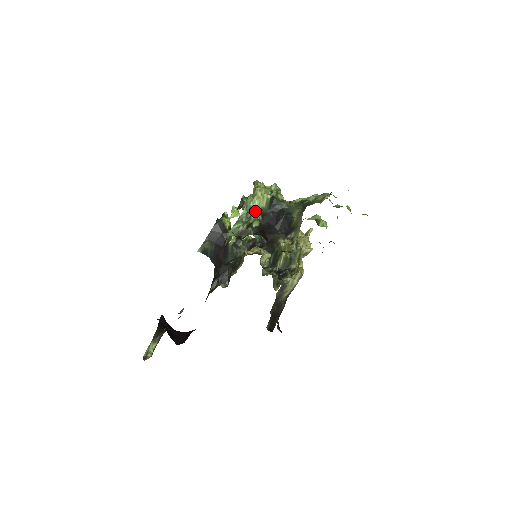
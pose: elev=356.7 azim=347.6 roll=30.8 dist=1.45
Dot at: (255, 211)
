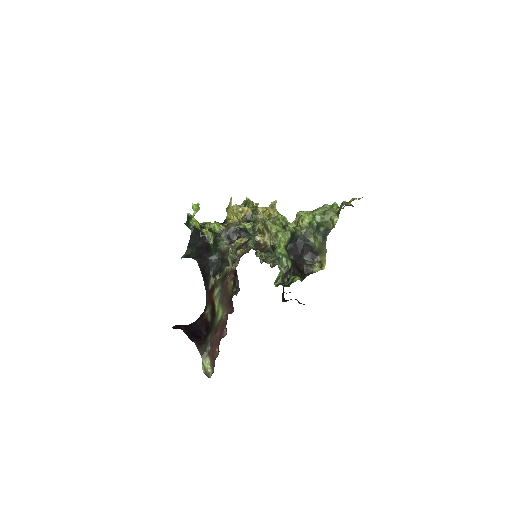
Dot at: (284, 254)
